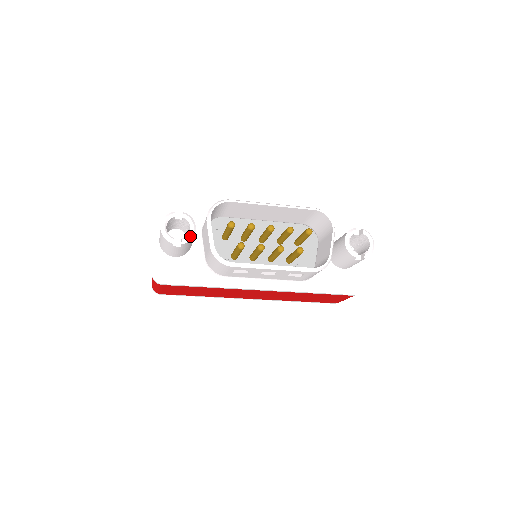
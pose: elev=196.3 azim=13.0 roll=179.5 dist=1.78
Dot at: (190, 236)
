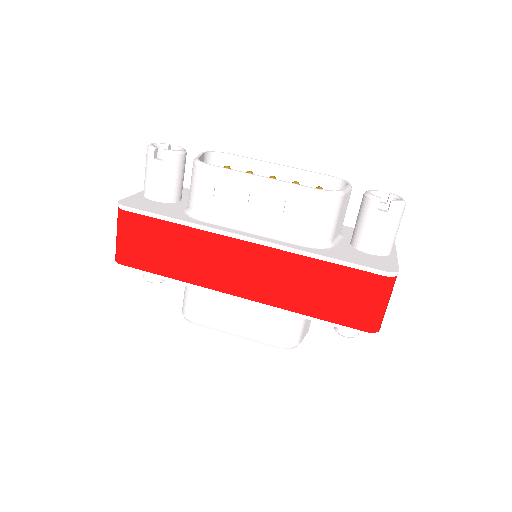
Dot at: (176, 151)
